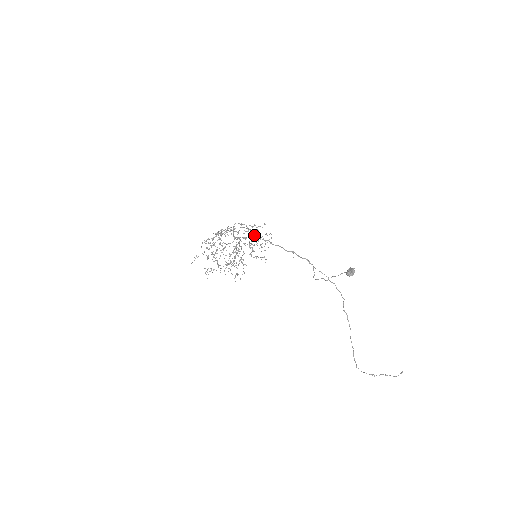
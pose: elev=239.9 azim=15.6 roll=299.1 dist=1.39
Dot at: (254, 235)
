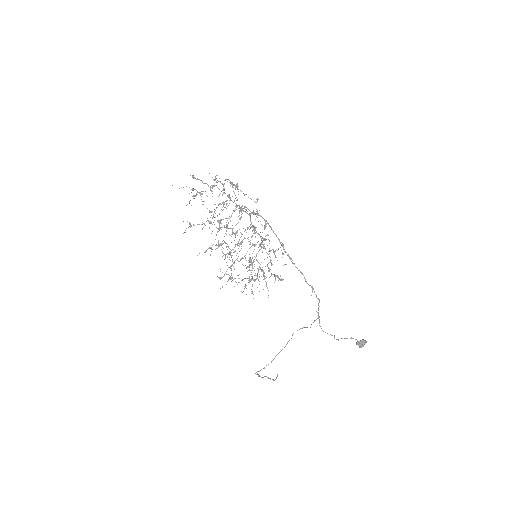
Dot at: occluded
